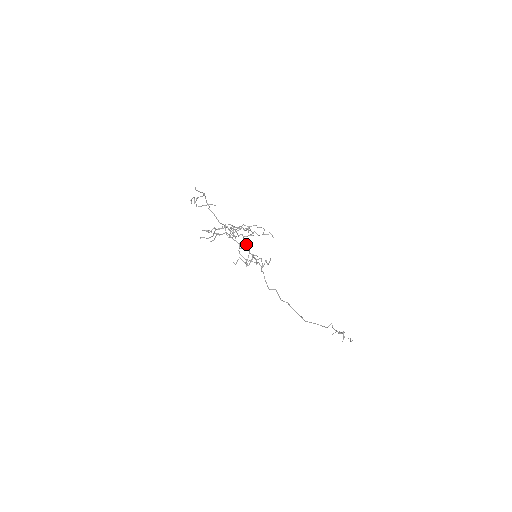
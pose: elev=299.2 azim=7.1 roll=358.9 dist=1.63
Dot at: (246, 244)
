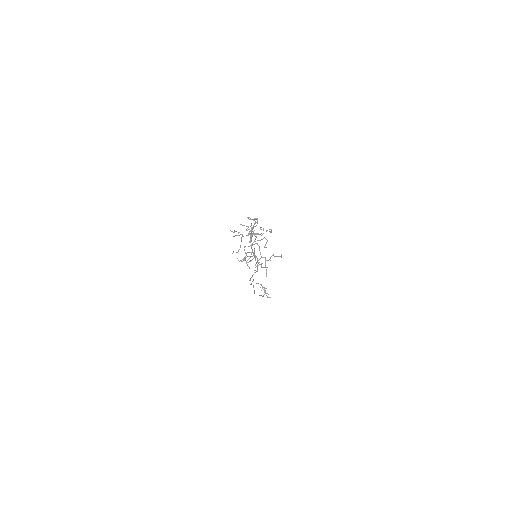
Dot at: occluded
